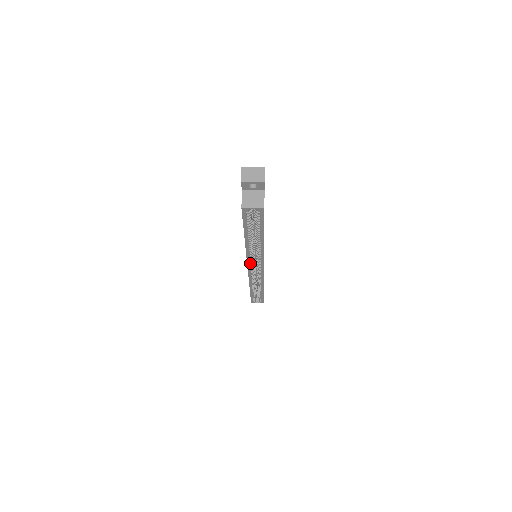
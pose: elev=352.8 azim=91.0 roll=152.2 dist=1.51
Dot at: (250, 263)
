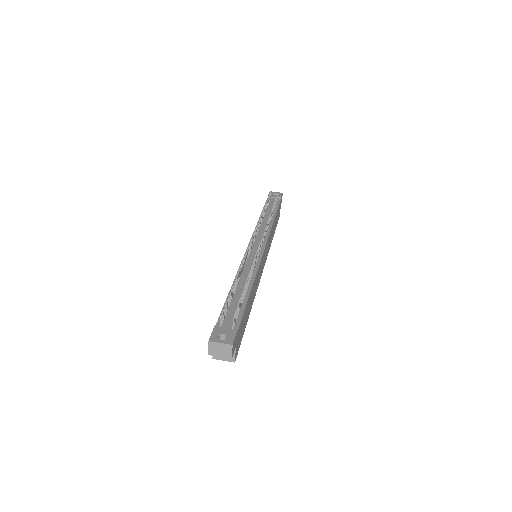
Dot at: occluded
